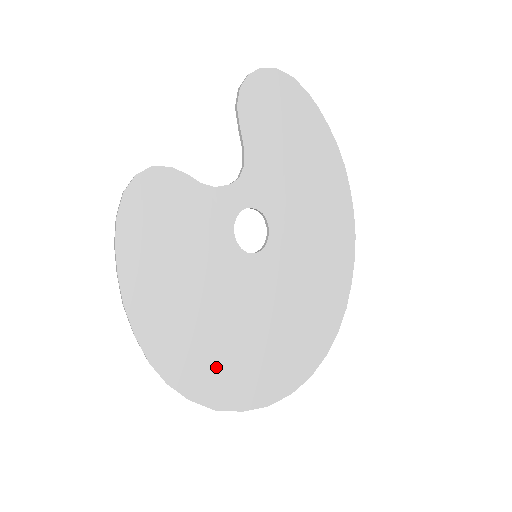
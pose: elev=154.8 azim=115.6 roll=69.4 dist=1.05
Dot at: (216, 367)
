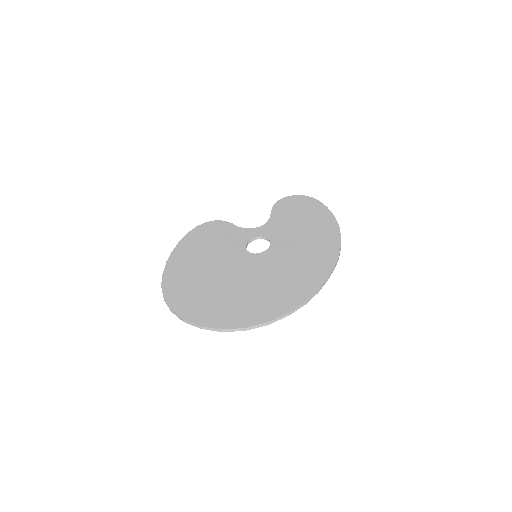
Dot at: (198, 297)
